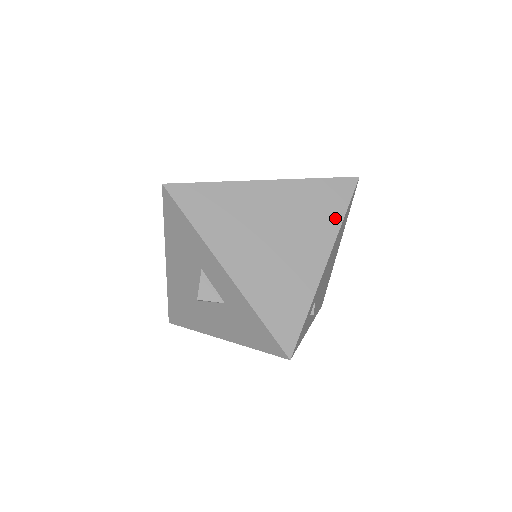
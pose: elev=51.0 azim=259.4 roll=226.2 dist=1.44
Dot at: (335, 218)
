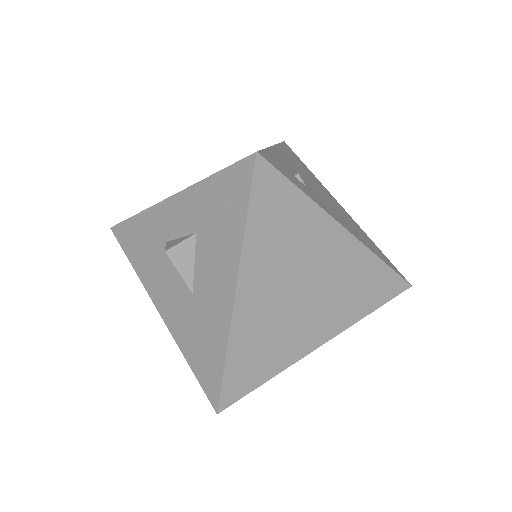
Dot at: occluded
